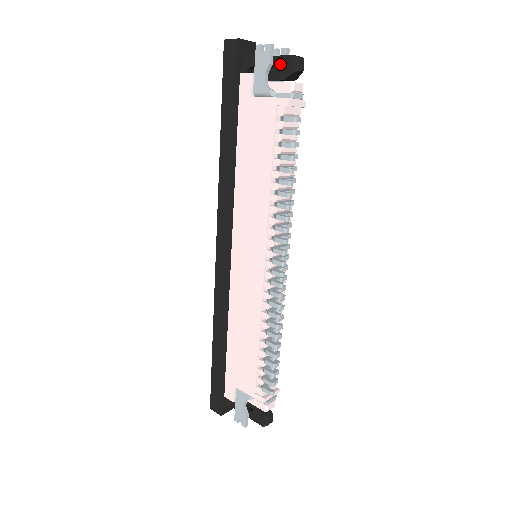
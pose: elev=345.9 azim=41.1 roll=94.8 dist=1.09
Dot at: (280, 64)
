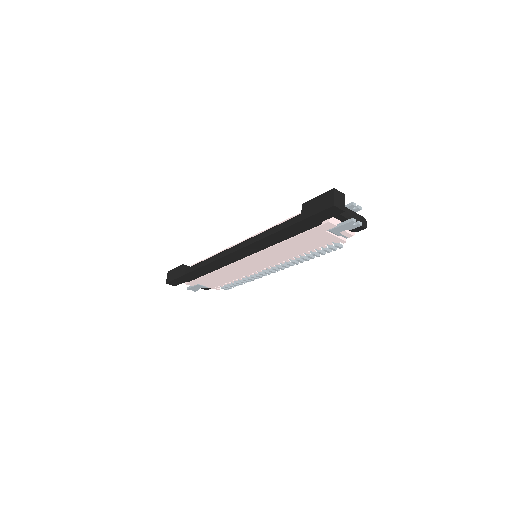
Dot at: occluded
